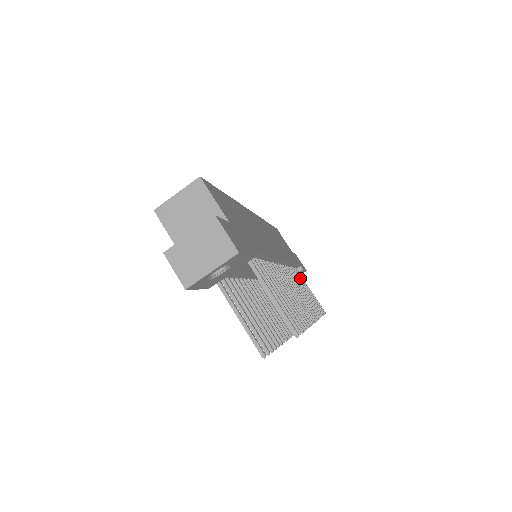
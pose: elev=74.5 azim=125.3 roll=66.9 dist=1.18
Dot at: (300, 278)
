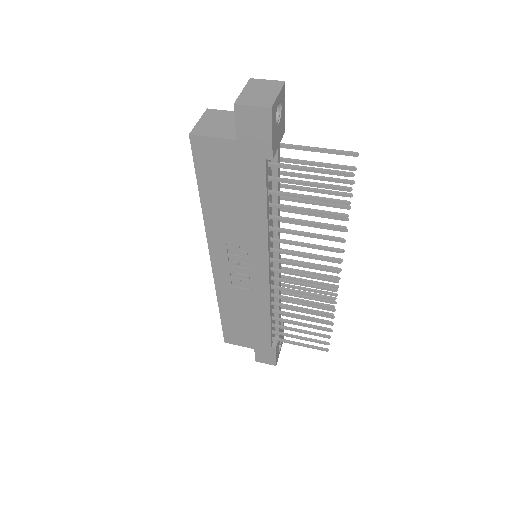
Dot at: occluded
